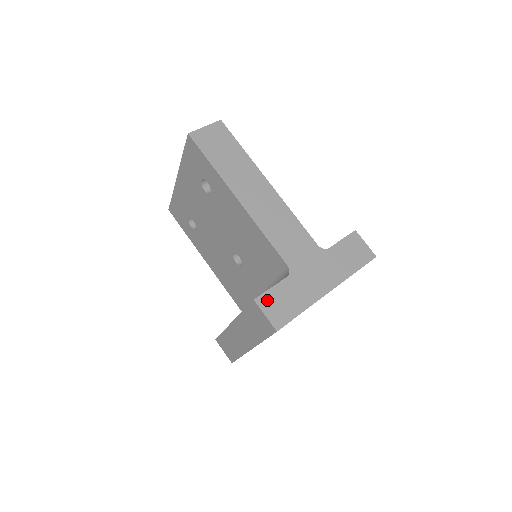
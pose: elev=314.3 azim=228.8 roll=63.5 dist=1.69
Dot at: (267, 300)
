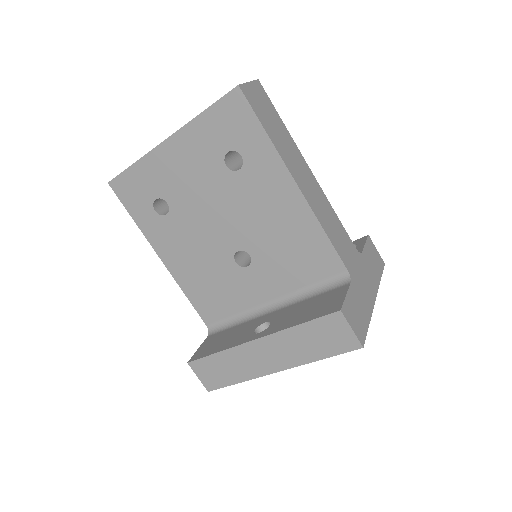
Dot at: (348, 310)
